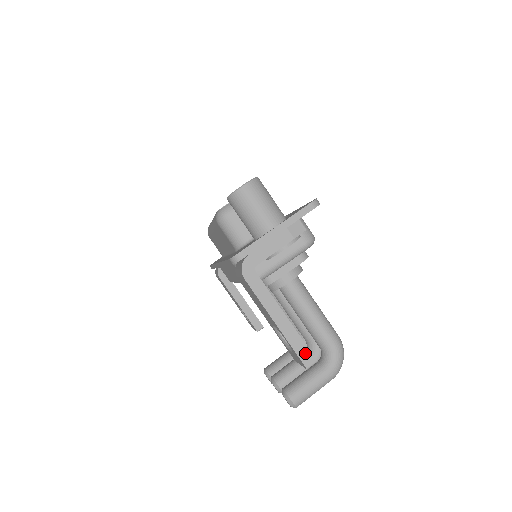
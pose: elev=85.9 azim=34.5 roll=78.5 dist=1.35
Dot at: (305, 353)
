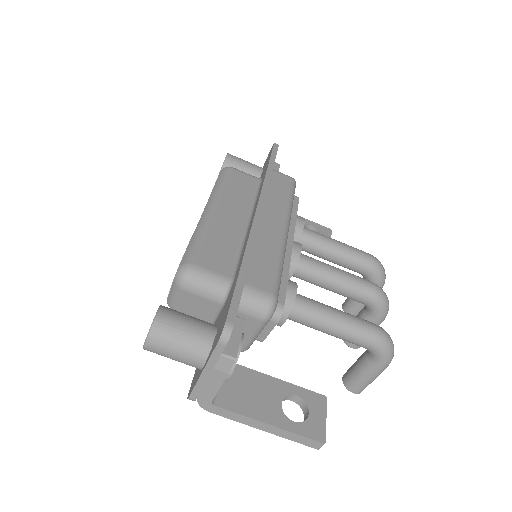
Dot at: (308, 442)
